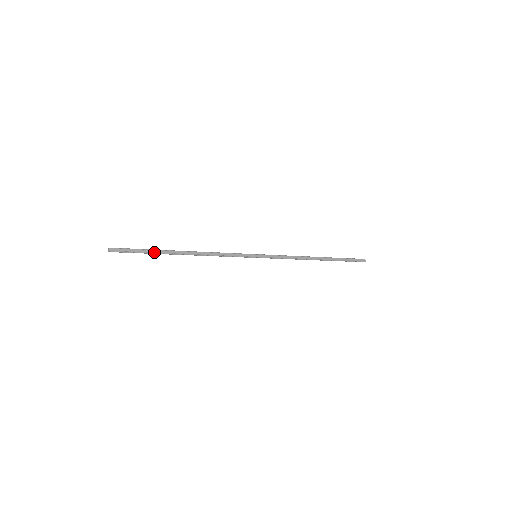
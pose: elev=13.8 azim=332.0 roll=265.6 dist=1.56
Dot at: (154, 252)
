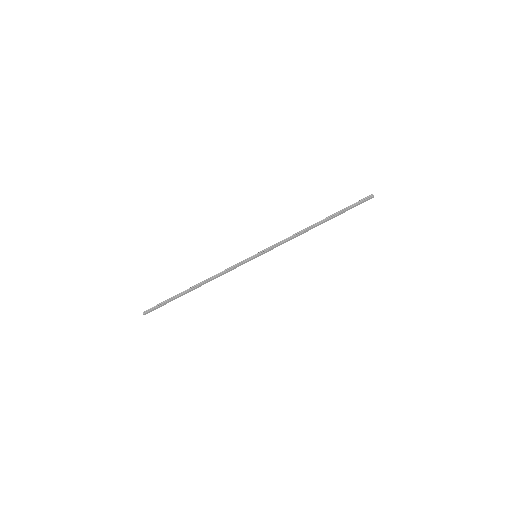
Dot at: occluded
